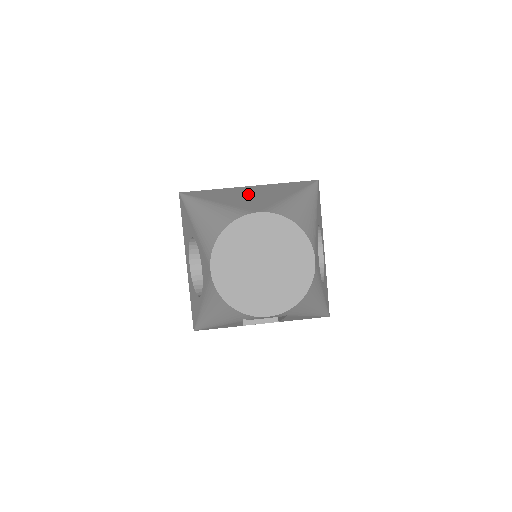
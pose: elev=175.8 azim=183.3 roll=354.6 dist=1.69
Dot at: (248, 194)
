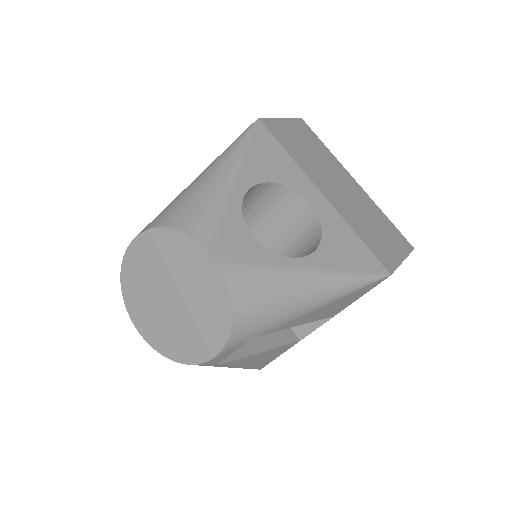
Dot at: occluded
